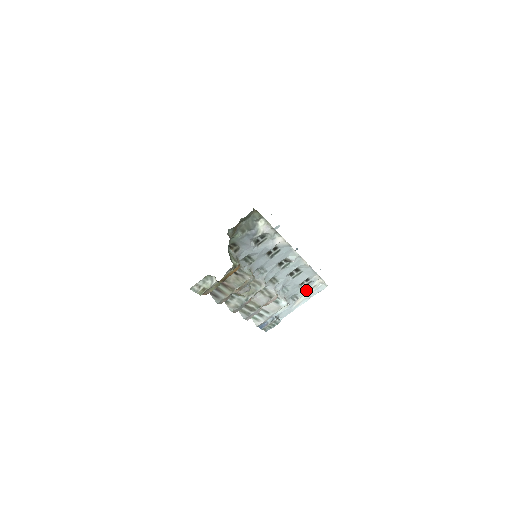
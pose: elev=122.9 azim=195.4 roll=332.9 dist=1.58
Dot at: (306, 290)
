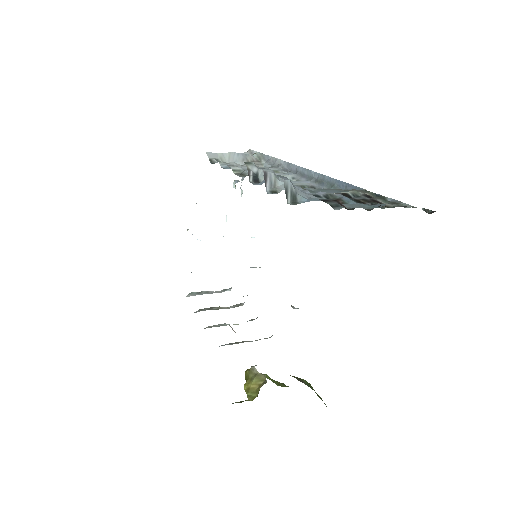
Dot at: occluded
